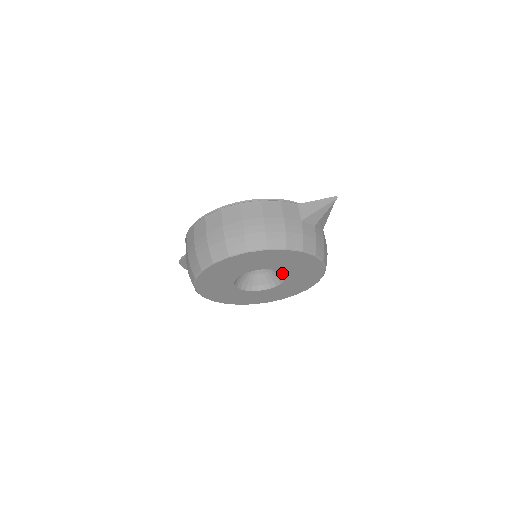
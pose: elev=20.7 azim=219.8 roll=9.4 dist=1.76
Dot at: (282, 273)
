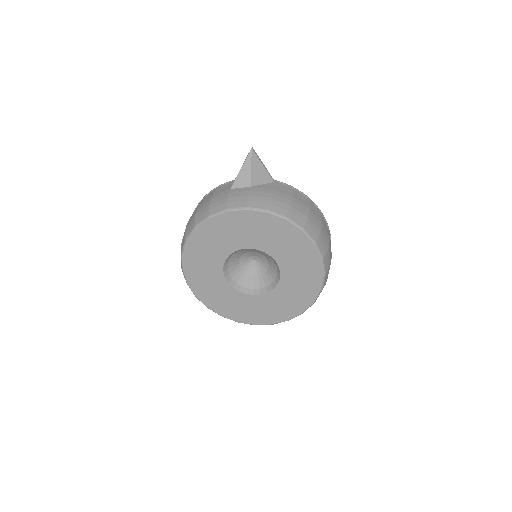
Dot at: (266, 254)
